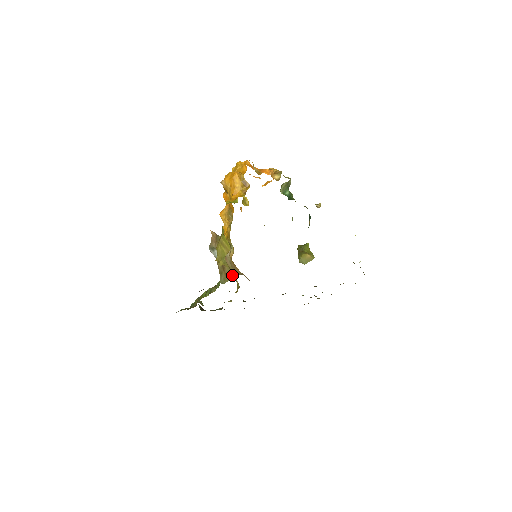
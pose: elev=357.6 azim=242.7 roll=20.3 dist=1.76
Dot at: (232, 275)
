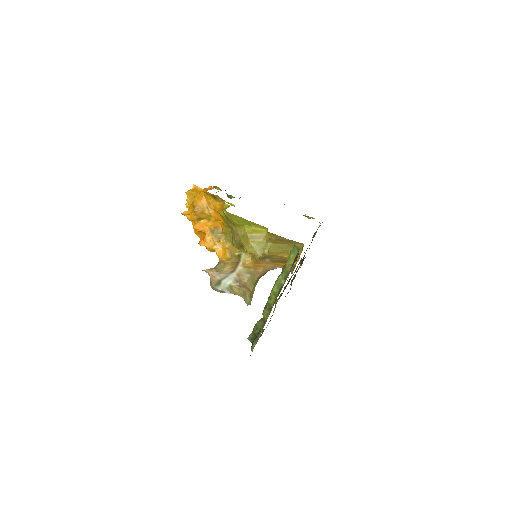
Dot at: (254, 286)
